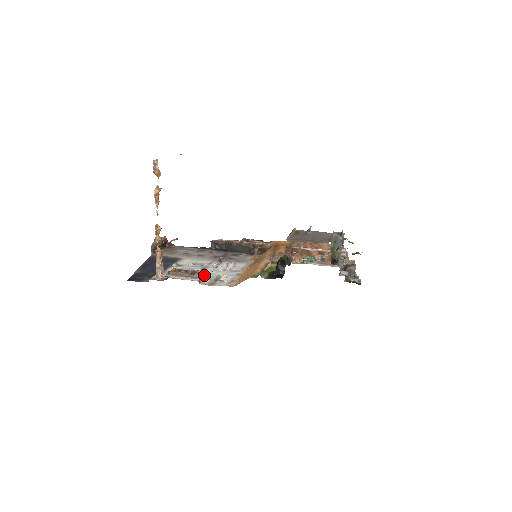
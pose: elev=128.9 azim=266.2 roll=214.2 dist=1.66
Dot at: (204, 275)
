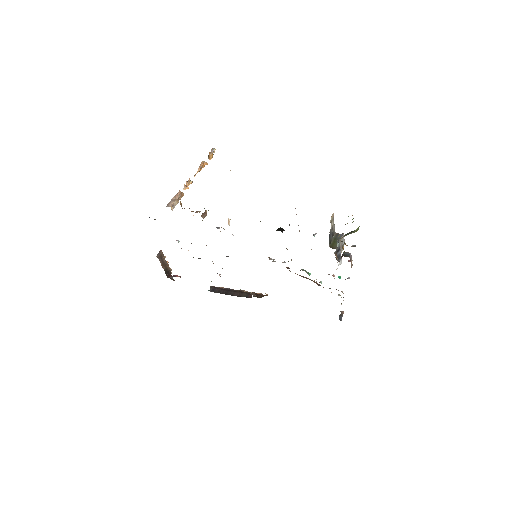
Dot at: occluded
